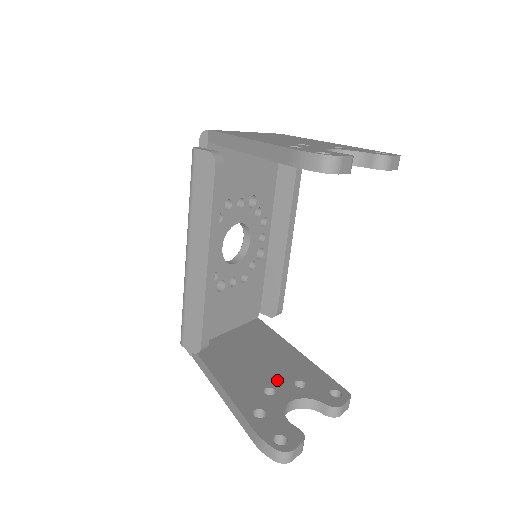
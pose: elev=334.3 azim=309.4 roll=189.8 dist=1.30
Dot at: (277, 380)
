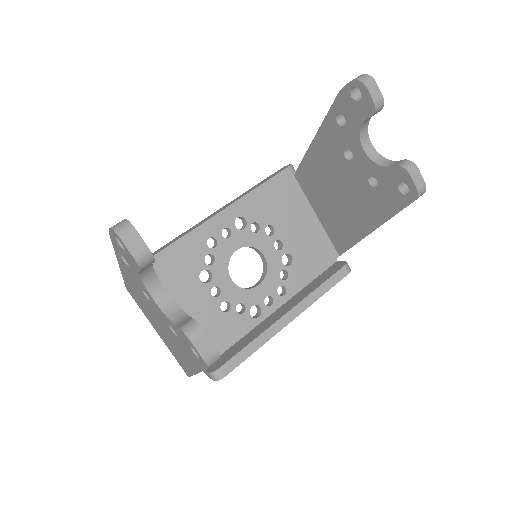
Dot at: occluded
